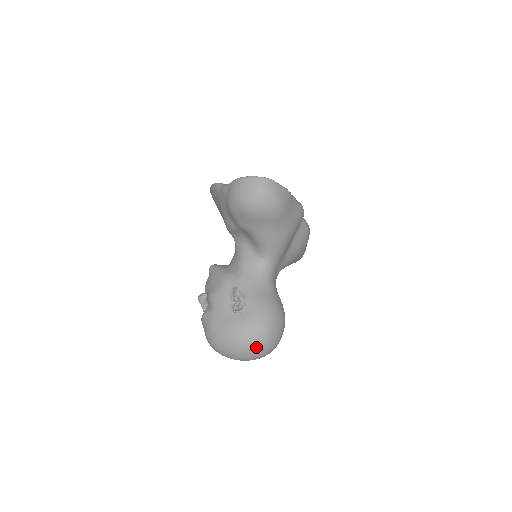
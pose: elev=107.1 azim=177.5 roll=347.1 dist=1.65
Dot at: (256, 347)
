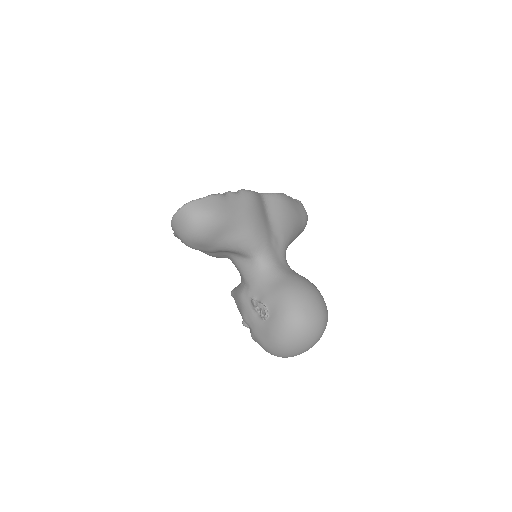
Dot at: (303, 333)
